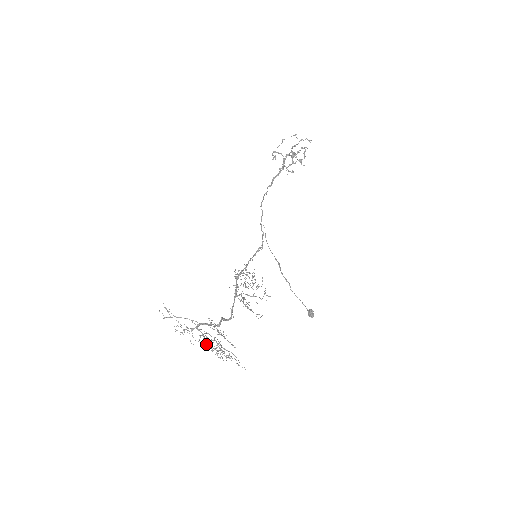
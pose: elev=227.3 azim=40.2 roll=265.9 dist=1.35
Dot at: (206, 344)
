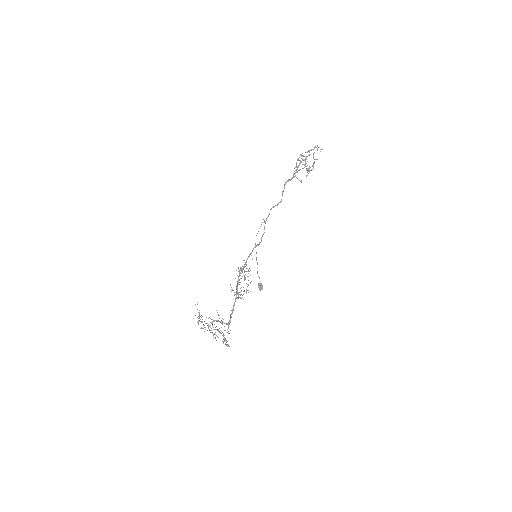
Dot at: (209, 329)
